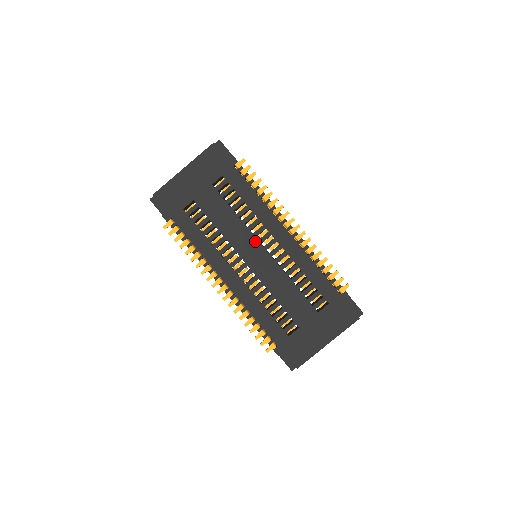
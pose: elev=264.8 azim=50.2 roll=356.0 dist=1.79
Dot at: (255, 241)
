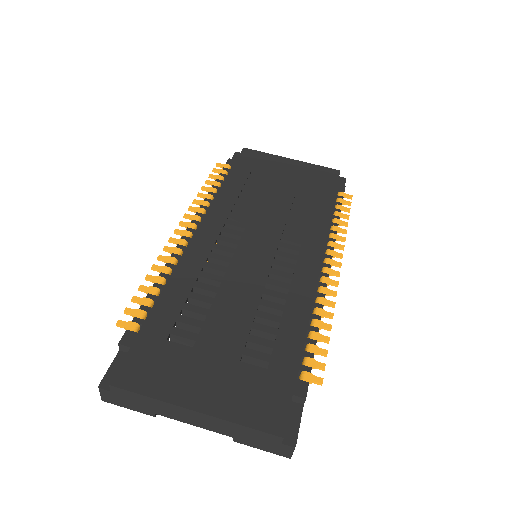
Dot at: (276, 239)
